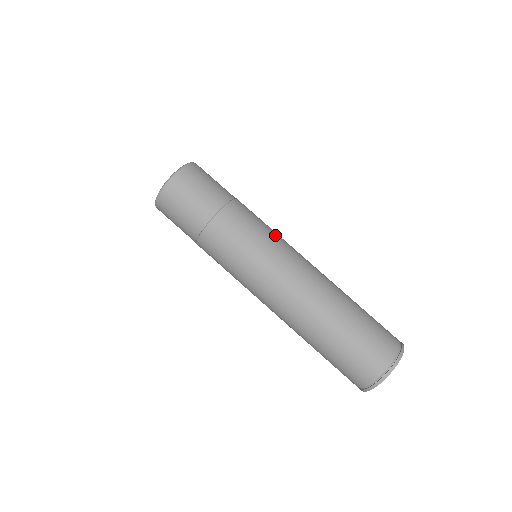
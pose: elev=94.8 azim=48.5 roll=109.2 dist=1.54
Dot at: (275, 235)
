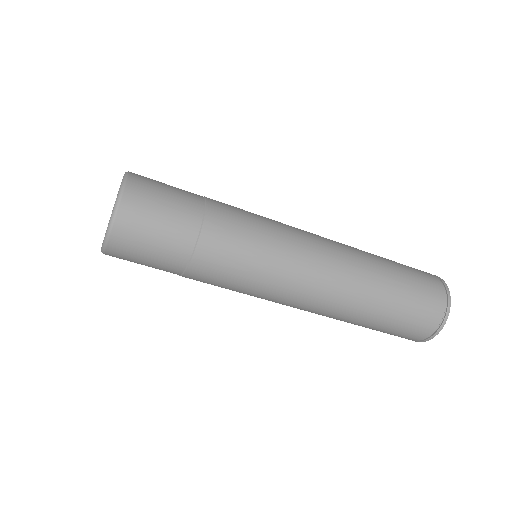
Dot at: (275, 234)
